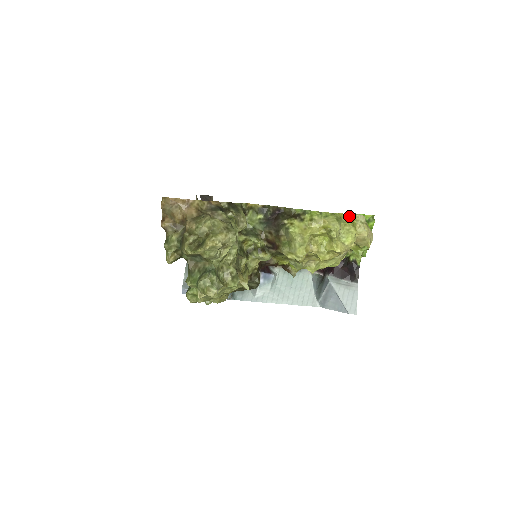
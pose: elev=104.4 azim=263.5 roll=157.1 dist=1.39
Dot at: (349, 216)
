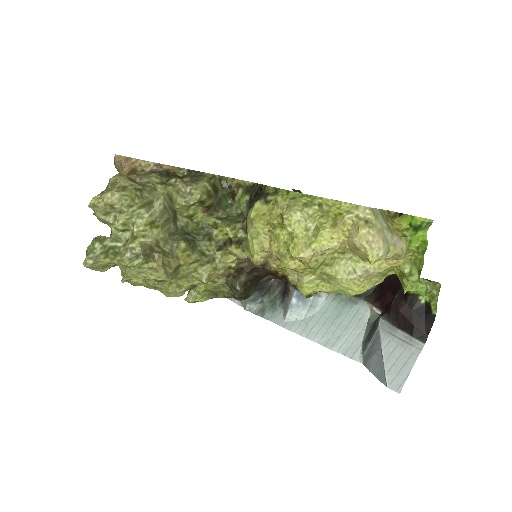
Dot at: (341, 204)
